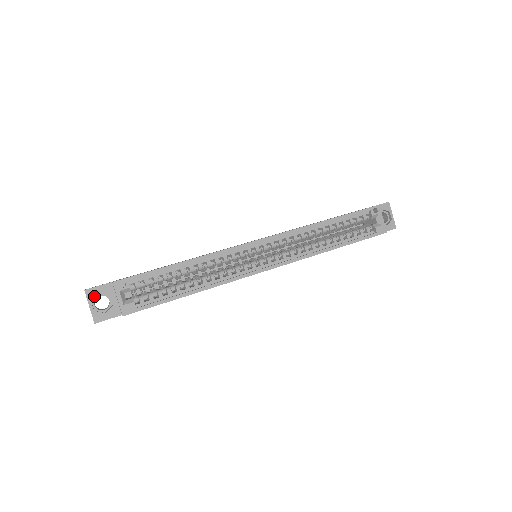
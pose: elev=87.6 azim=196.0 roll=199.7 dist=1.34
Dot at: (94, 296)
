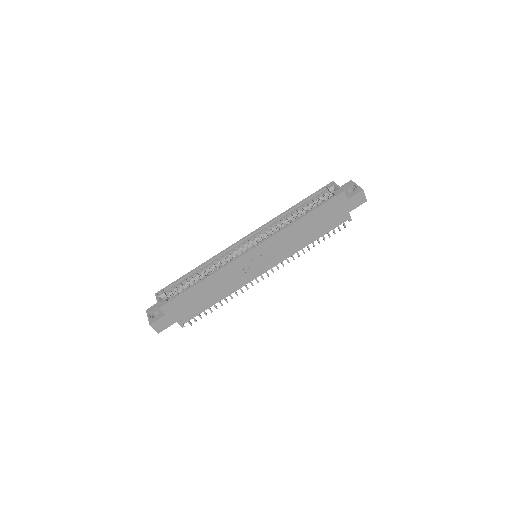
Dot at: (151, 311)
